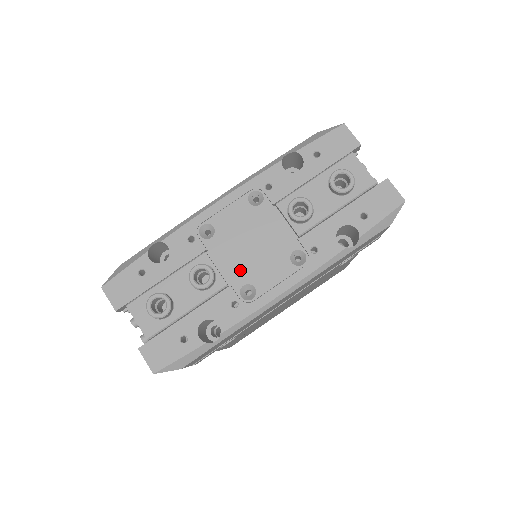
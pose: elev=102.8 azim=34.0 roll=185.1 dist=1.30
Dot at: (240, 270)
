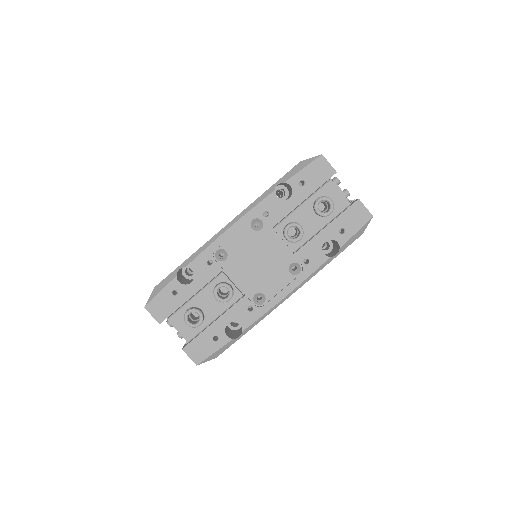
Dot at: (251, 283)
